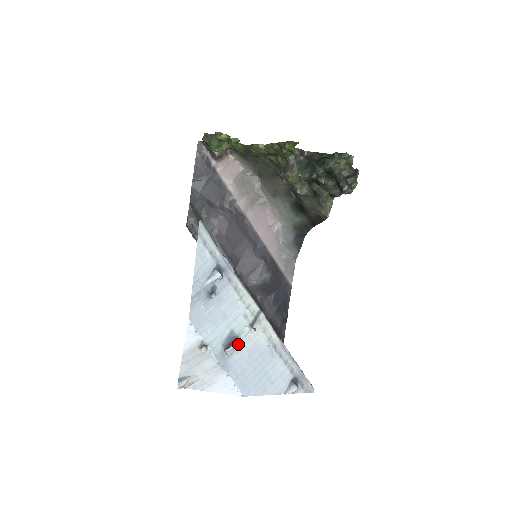
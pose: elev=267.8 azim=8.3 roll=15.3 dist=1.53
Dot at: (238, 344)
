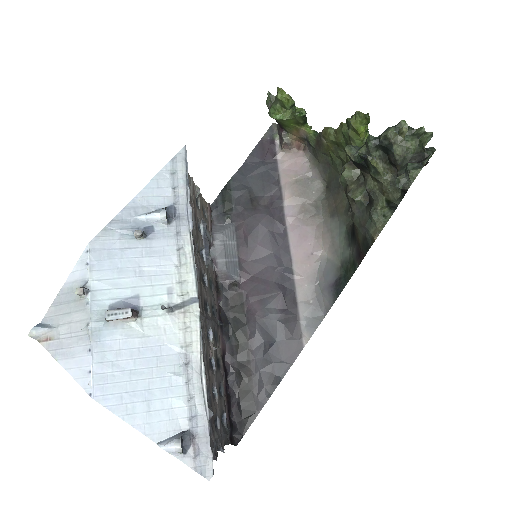
Dot at: (126, 311)
